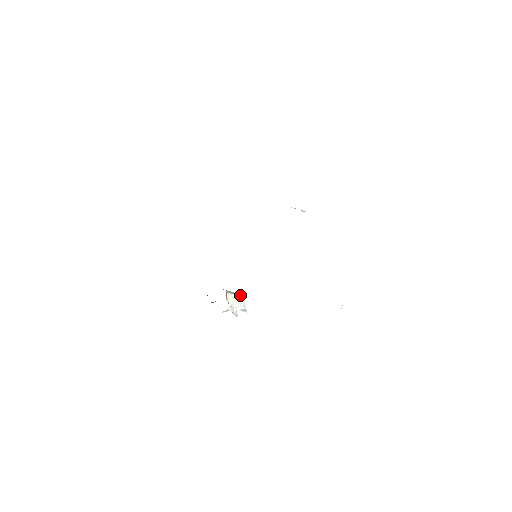
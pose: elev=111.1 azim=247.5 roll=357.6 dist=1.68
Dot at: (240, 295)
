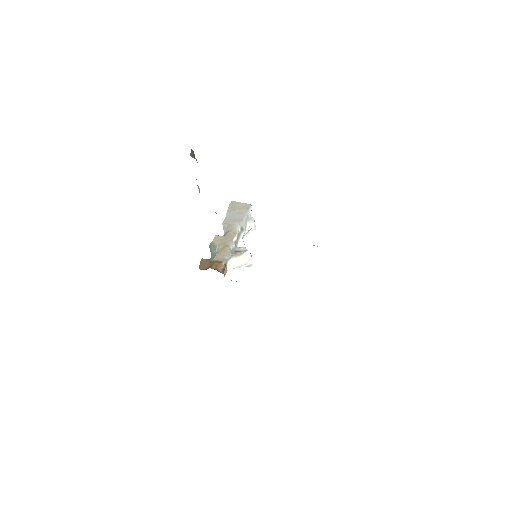
Dot at: (246, 254)
